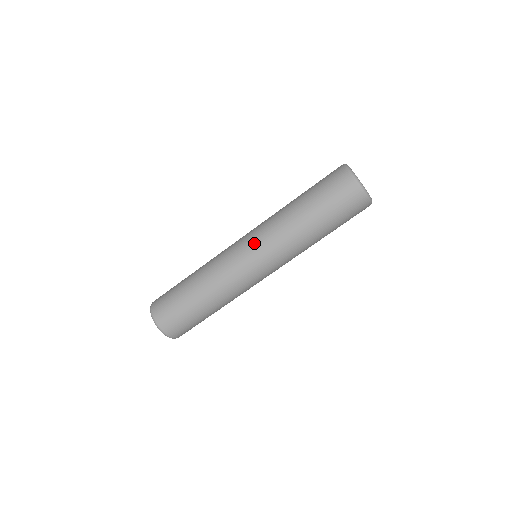
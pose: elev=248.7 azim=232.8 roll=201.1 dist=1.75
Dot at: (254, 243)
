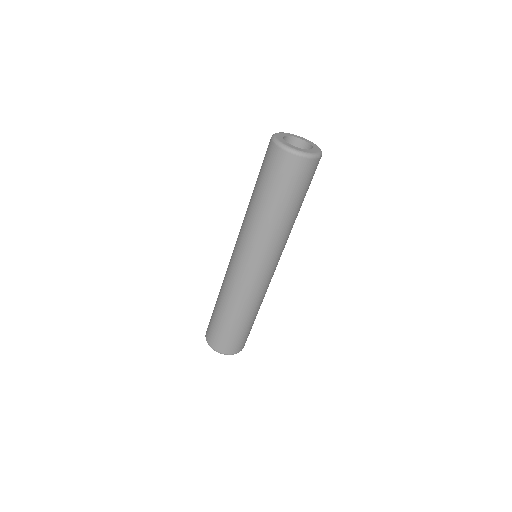
Dot at: (257, 260)
